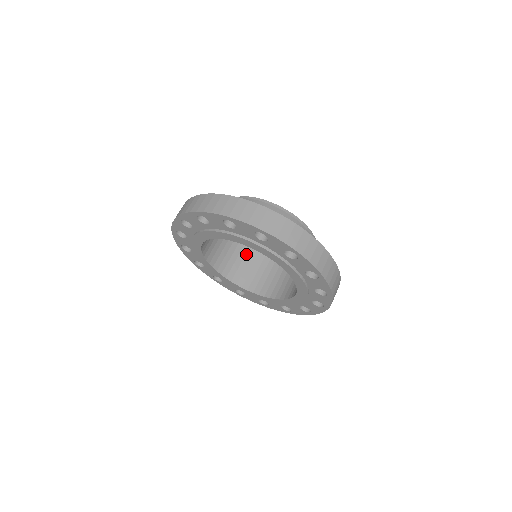
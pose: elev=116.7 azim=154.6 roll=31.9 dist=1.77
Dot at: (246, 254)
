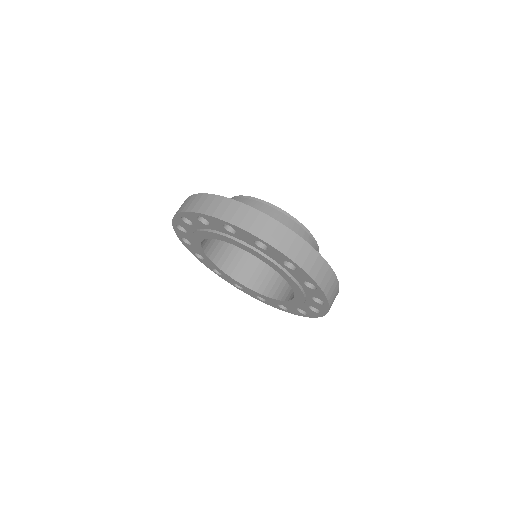
Dot at: occluded
